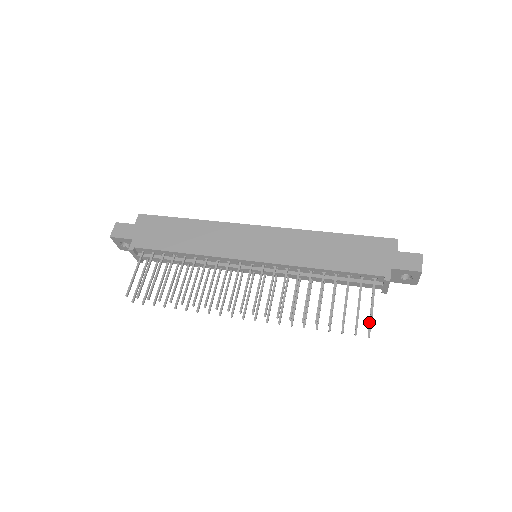
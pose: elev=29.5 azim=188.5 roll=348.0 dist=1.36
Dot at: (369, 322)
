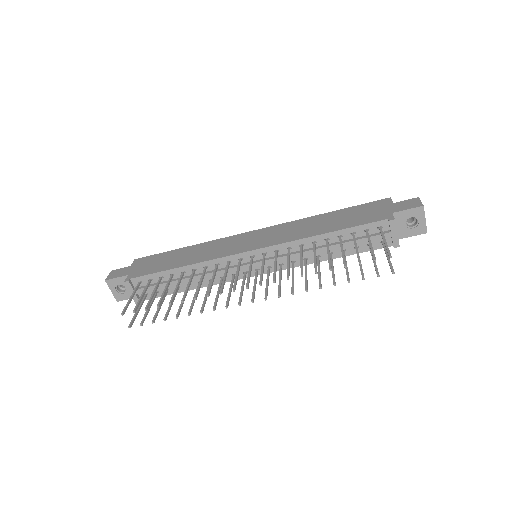
Dot at: (389, 263)
